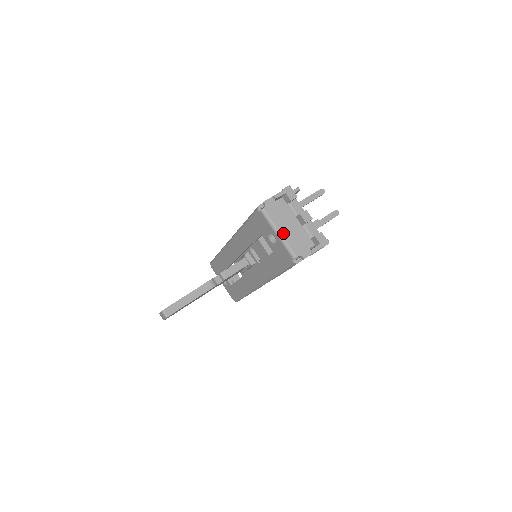
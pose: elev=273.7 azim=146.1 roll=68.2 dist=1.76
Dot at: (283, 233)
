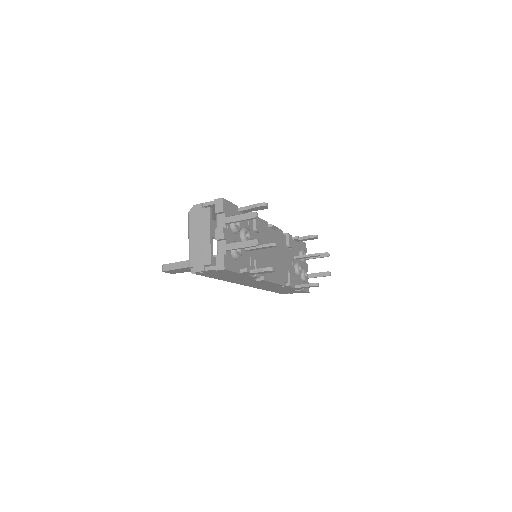
Dot at: (191, 240)
